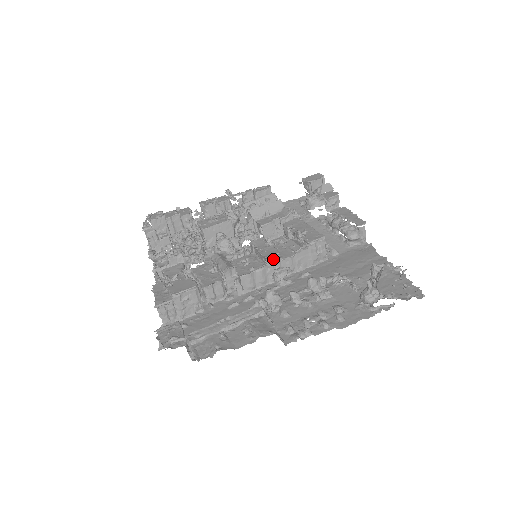
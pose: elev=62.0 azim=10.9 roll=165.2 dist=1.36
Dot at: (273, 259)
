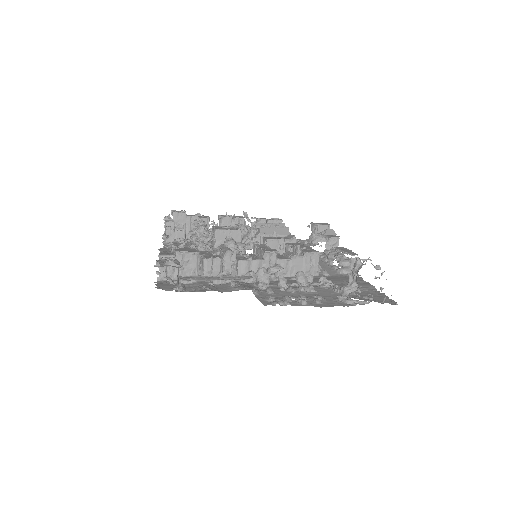
Dot at: (271, 256)
